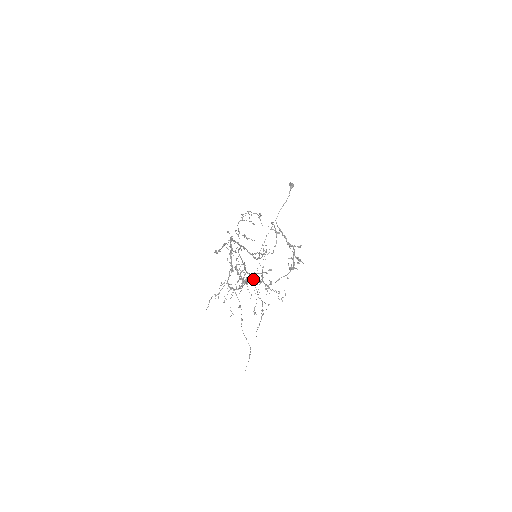
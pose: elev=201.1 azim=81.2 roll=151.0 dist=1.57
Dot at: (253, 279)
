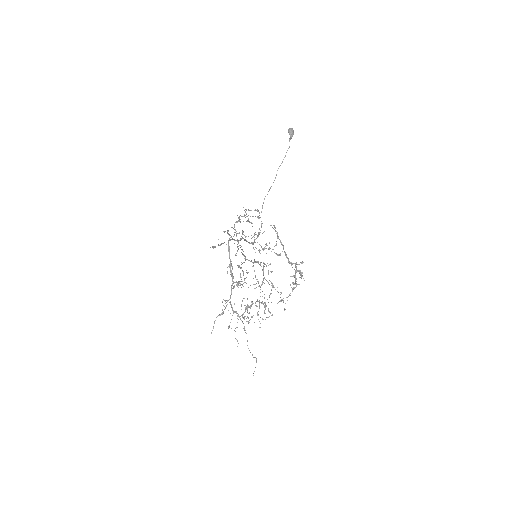
Dot at: (254, 270)
